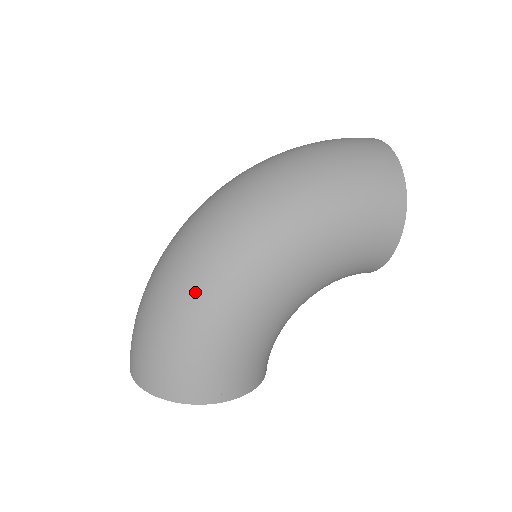
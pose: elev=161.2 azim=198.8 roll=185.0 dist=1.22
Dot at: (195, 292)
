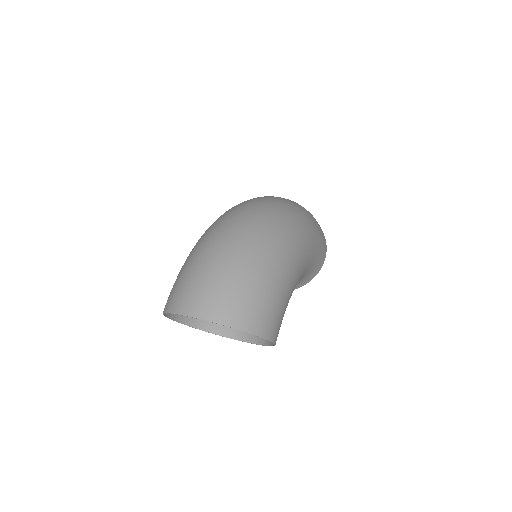
Dot at: (277, 253)
